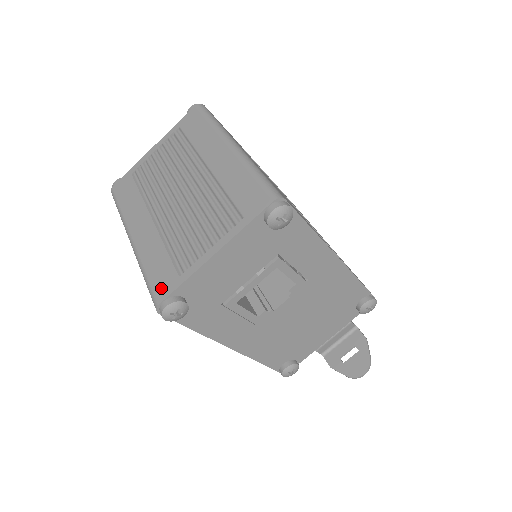
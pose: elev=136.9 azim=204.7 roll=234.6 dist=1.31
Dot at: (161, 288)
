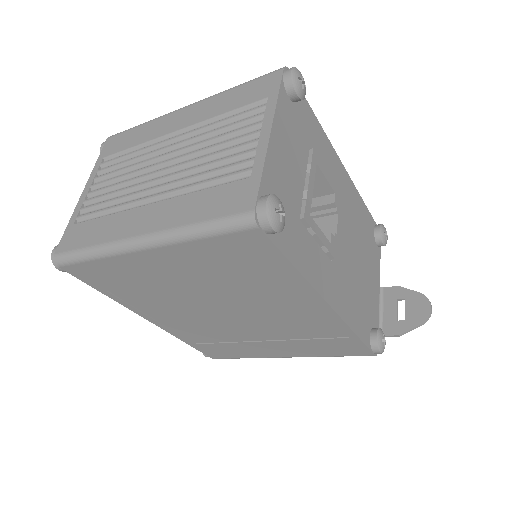
Dot at: (239, 203)
